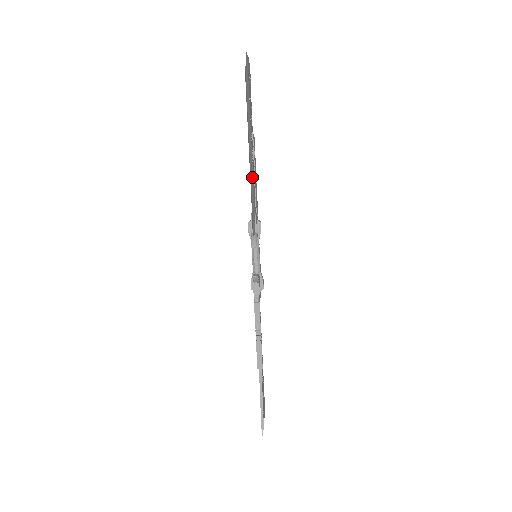
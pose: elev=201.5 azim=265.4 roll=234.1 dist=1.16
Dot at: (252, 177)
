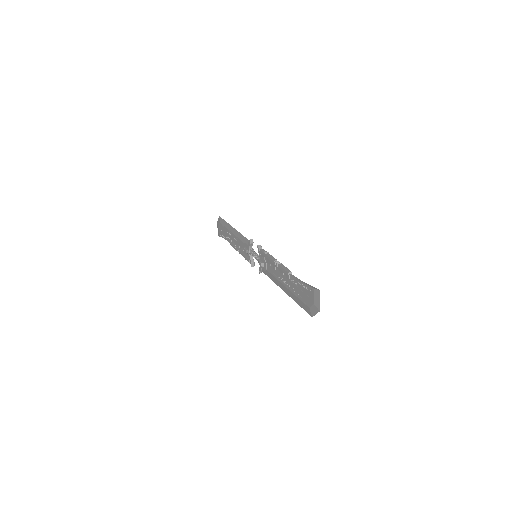
Dot at: (279, 281)
